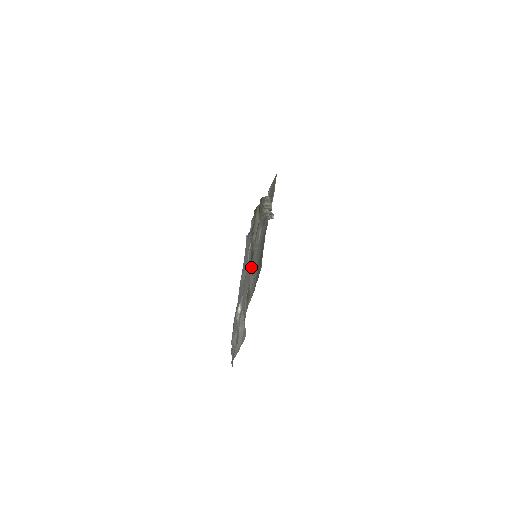
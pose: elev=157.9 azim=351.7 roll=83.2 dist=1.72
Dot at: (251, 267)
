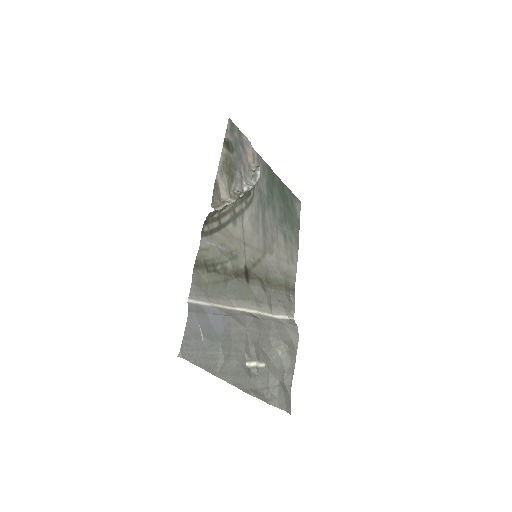
Dot at: (253, 282)
